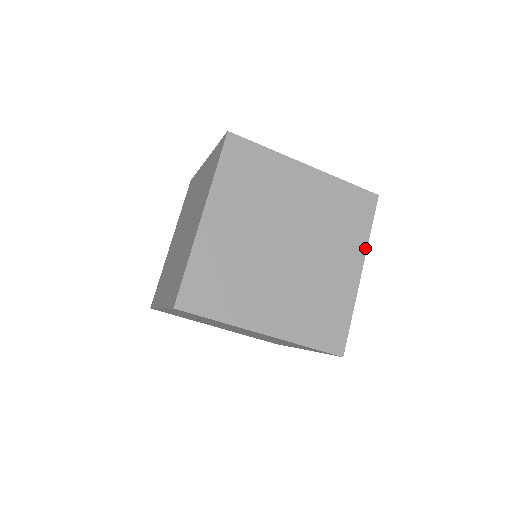
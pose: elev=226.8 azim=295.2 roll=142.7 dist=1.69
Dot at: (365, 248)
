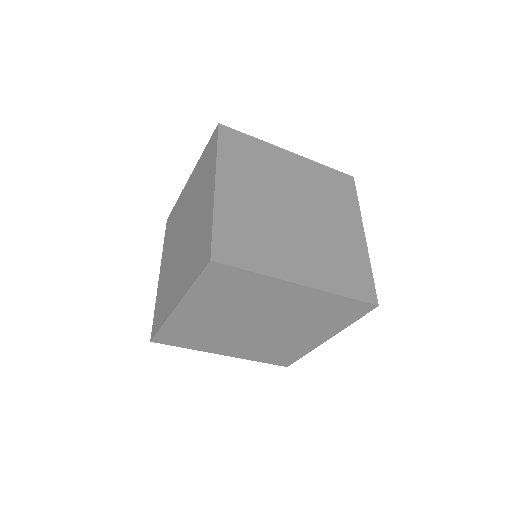
Dot at: (339, 330)
